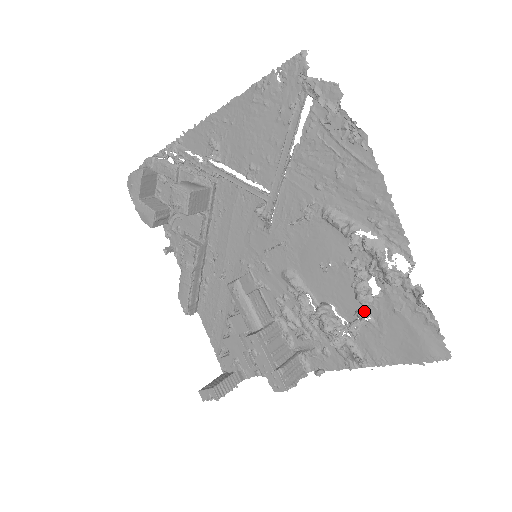
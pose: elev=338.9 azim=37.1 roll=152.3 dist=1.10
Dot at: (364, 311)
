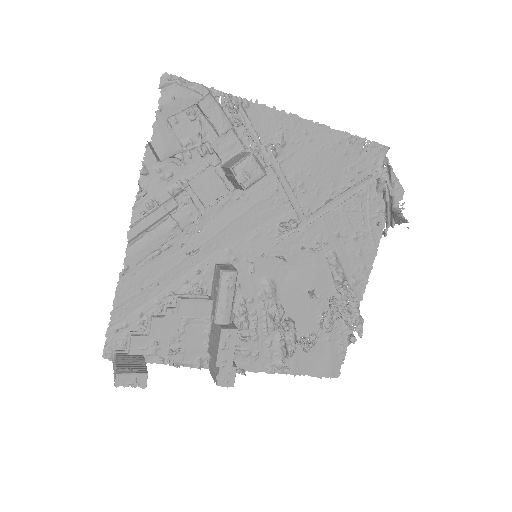
Dot at: (308, 333)
